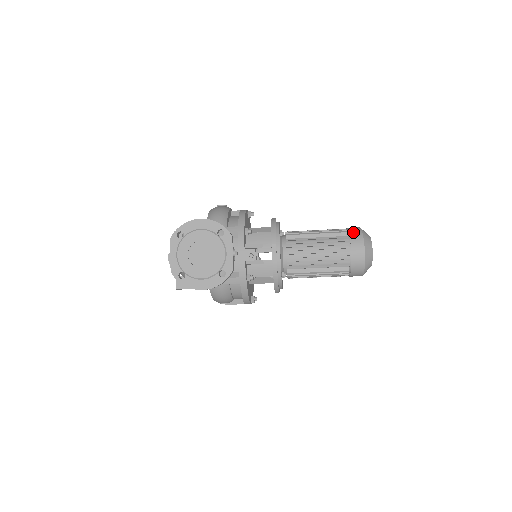
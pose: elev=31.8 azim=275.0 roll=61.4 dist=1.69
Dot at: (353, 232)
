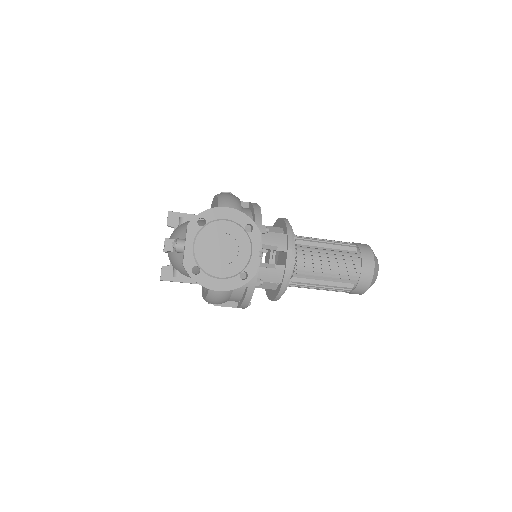
Dot at: (363, 249)
